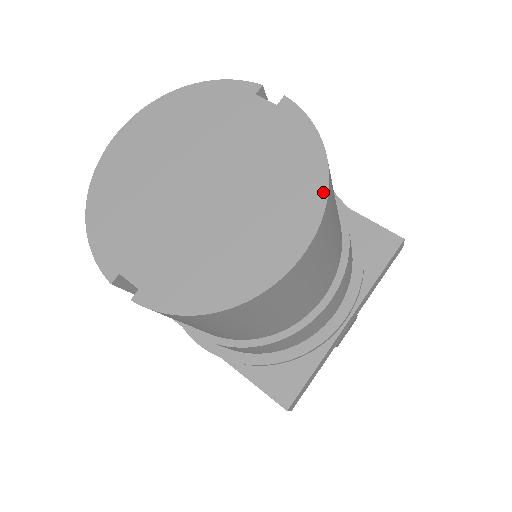
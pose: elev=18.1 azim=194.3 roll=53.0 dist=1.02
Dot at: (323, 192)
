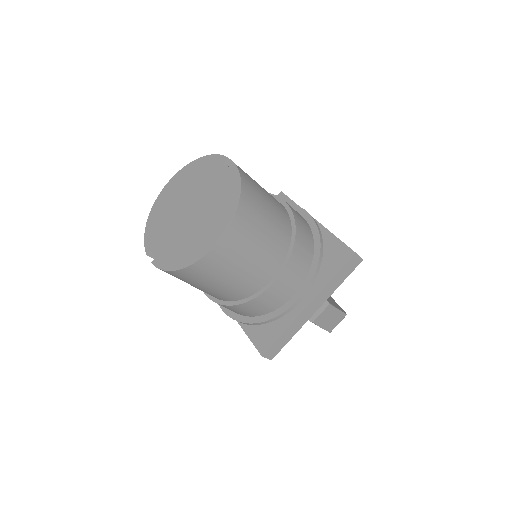
Dot at: (233, 214)
